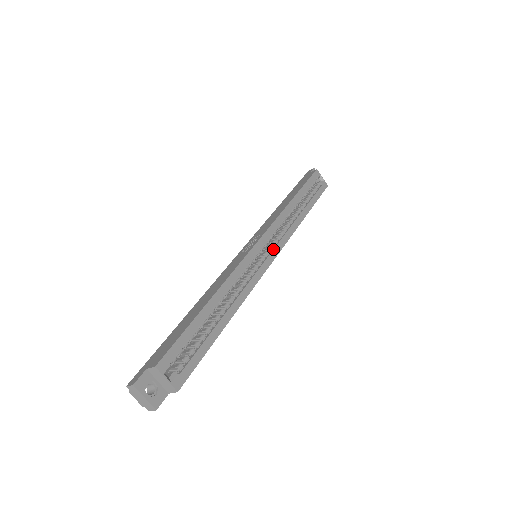
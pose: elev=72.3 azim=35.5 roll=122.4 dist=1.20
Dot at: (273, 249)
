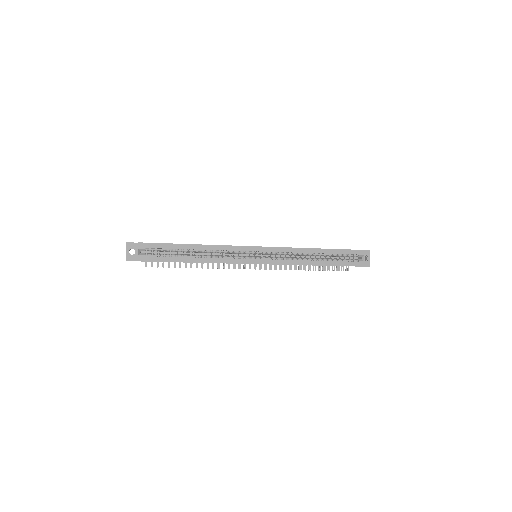
Dot at: (265, 259)
